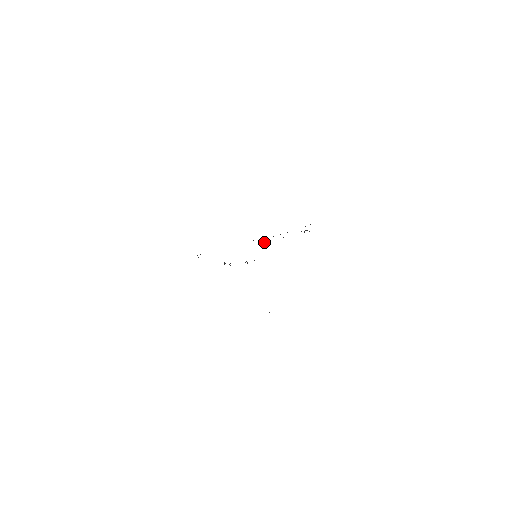
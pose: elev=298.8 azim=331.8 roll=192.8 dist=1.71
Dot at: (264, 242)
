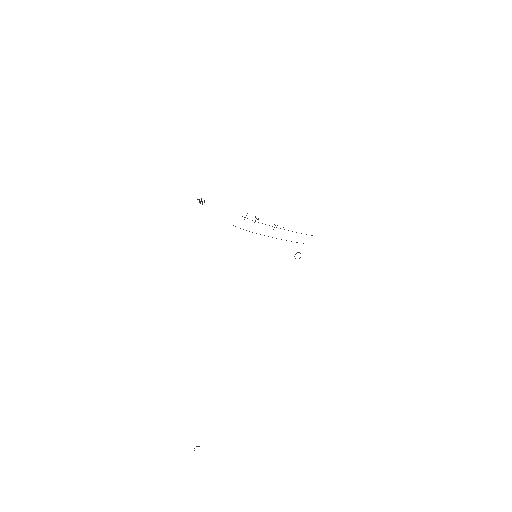
Dot at: occluded
